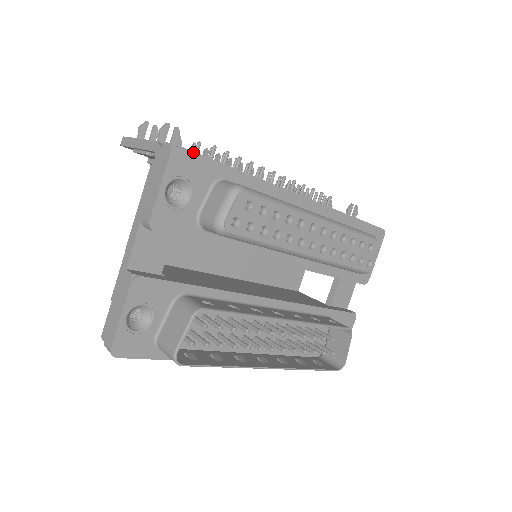
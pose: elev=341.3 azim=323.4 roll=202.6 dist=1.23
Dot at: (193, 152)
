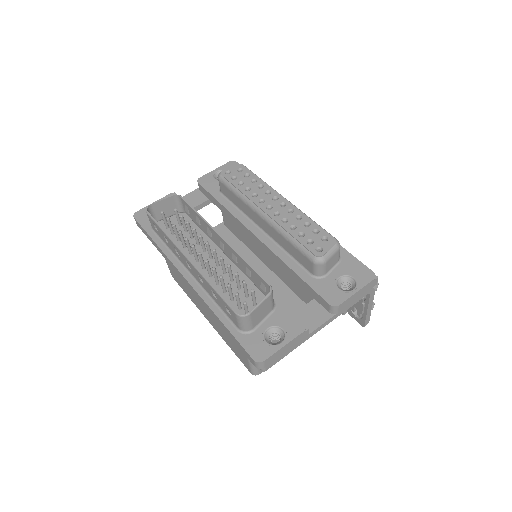
Dot at: occluded
